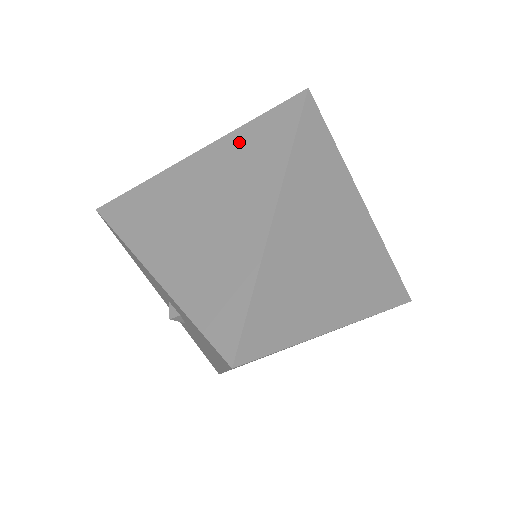
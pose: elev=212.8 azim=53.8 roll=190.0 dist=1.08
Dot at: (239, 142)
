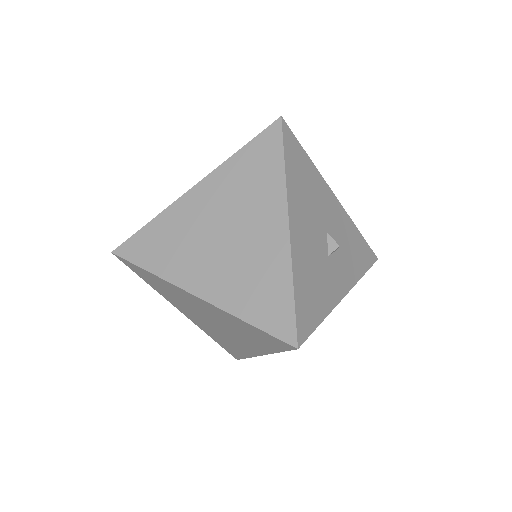
Dot at: occluded
